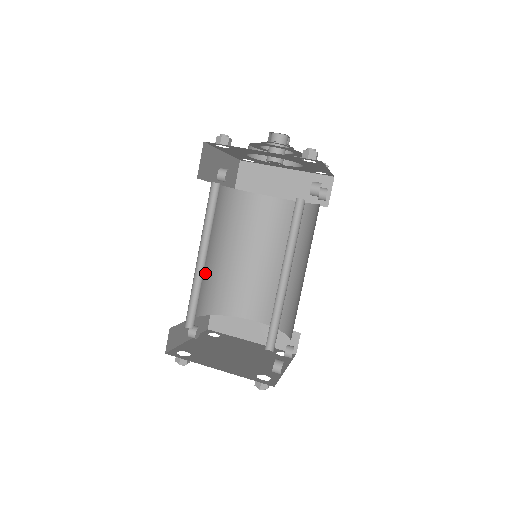
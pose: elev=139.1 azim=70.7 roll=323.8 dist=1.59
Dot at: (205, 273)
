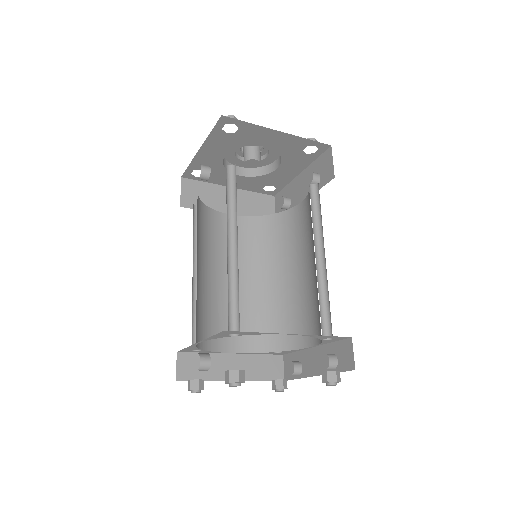
Dot at: occluded
